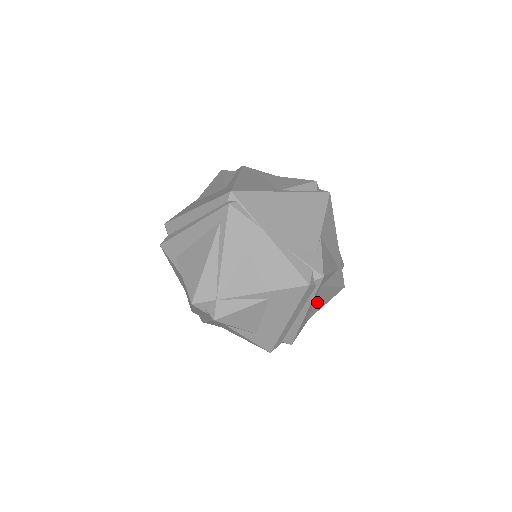
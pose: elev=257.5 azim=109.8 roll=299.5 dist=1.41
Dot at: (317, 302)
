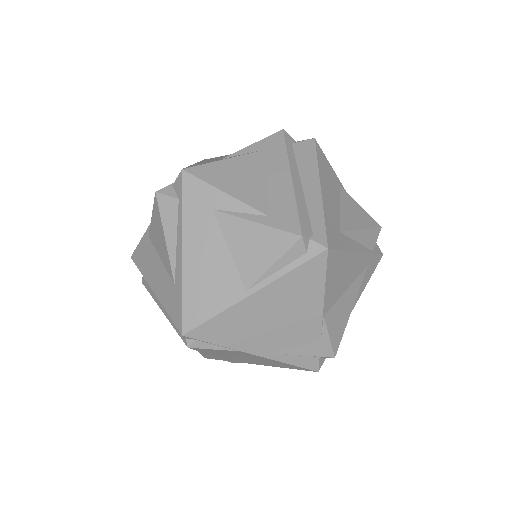
Dot at: occluded
